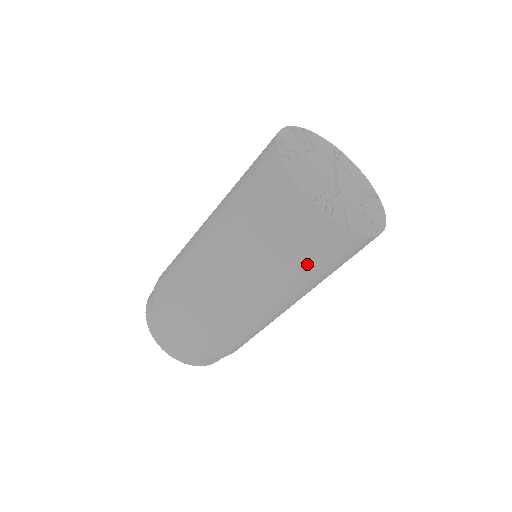
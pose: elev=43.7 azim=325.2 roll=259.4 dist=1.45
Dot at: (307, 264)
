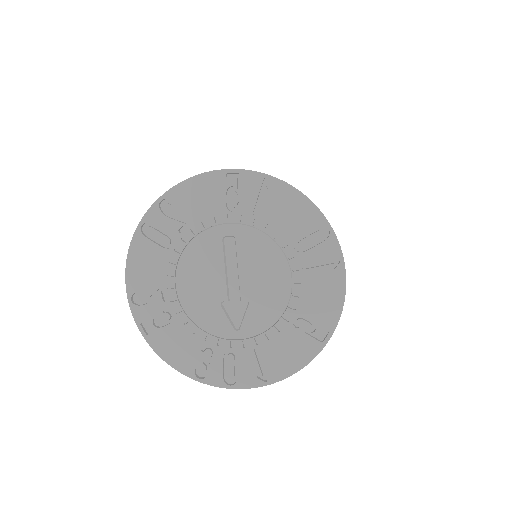
Dot at: occluded
